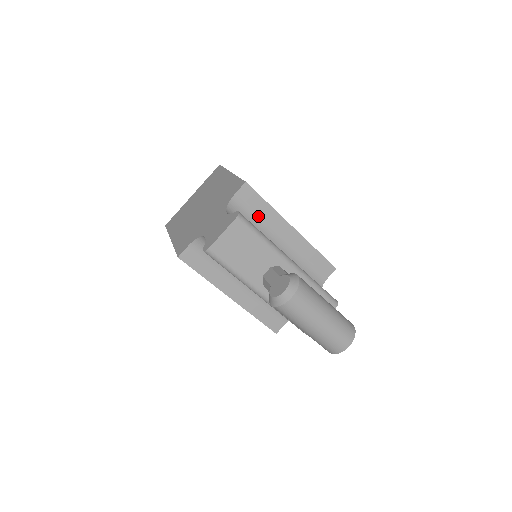
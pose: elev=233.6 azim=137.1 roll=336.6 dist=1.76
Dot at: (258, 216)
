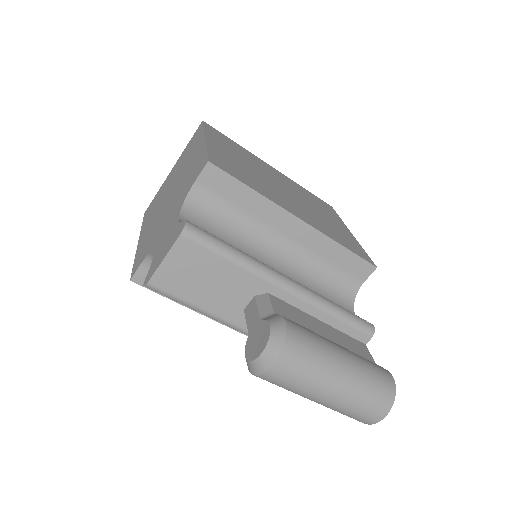
Dot at: (239, 209)
